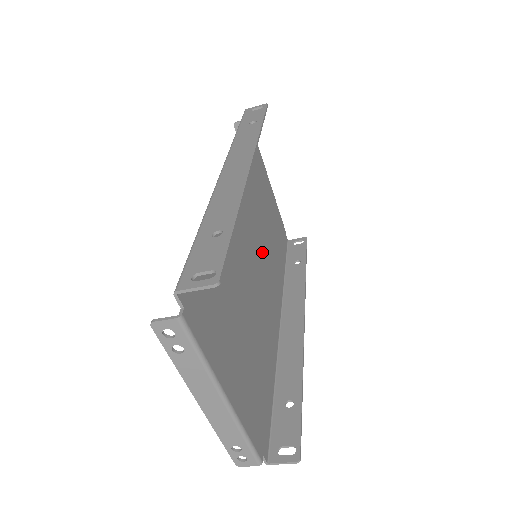
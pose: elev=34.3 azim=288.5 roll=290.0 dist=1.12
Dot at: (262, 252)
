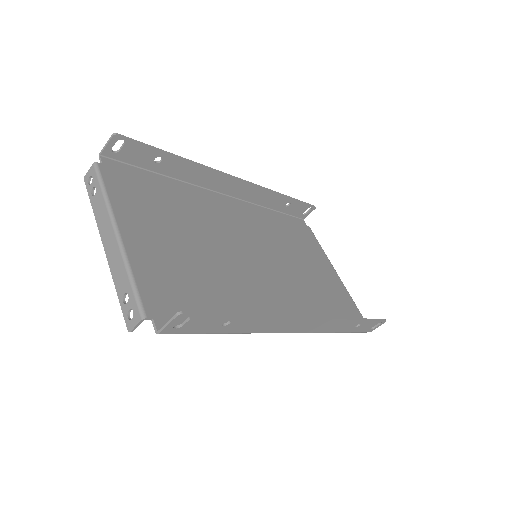
Dot at: (278, 271)
